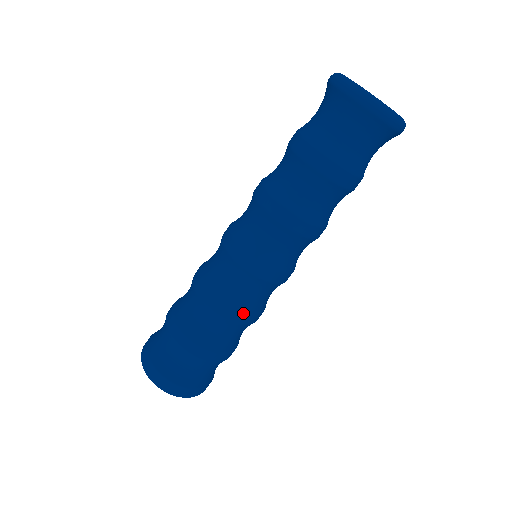
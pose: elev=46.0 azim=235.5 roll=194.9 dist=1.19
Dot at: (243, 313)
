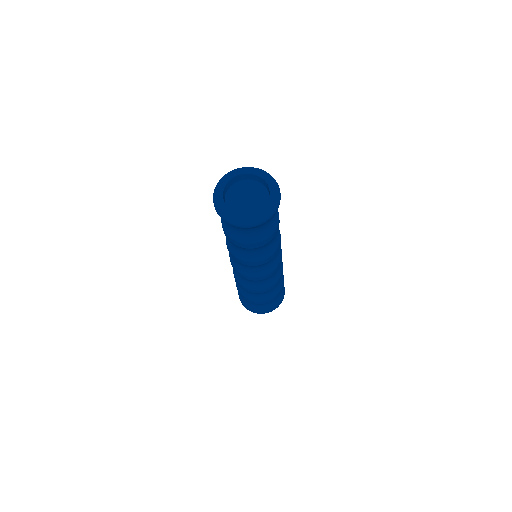
Dot at: (262, 290)
